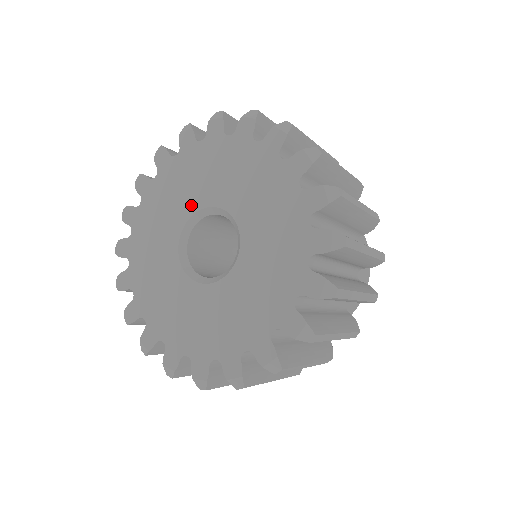
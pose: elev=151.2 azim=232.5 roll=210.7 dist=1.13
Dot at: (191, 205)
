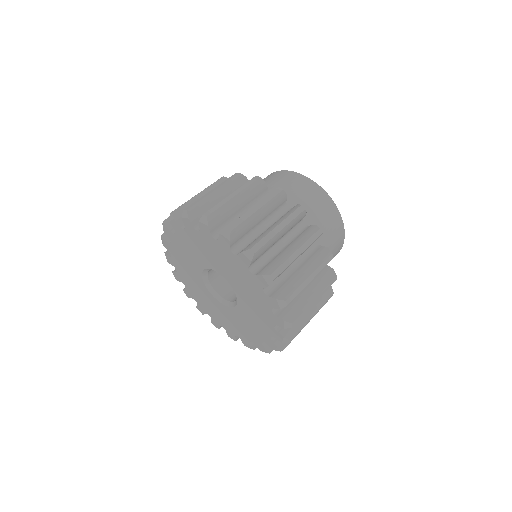
Dot at: (199, 265)
